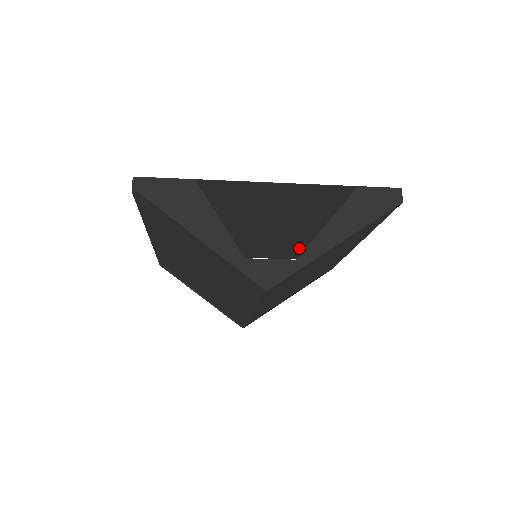
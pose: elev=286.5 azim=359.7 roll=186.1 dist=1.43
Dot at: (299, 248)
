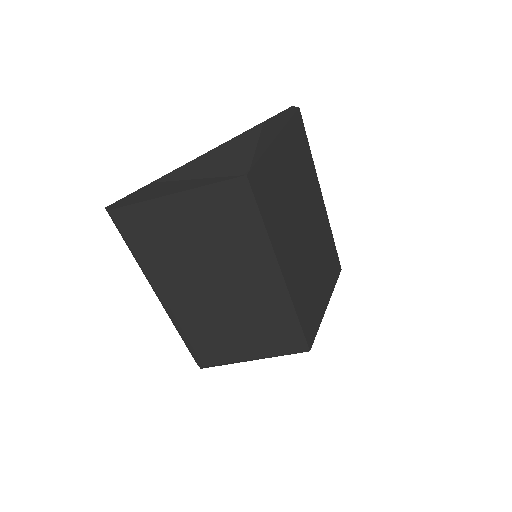
Dot at: occluded
